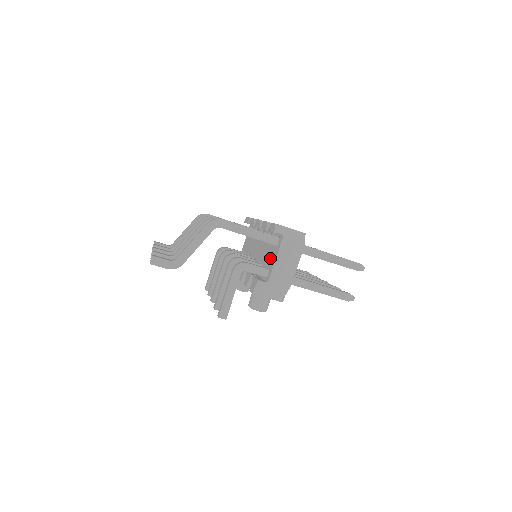
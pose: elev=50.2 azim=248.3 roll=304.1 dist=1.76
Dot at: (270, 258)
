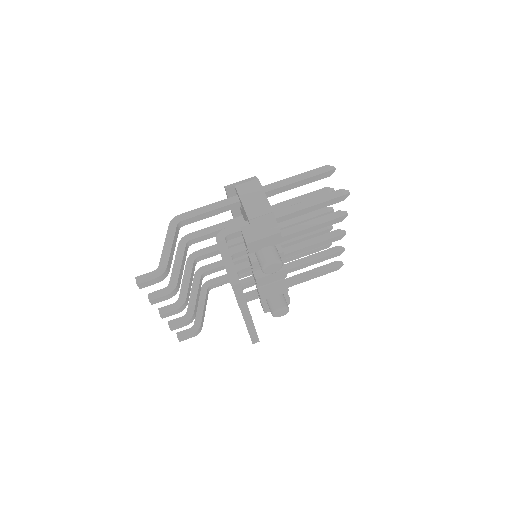
Dot at: occluded
